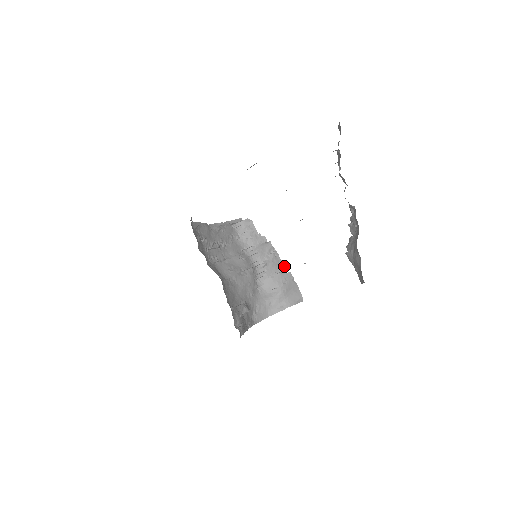
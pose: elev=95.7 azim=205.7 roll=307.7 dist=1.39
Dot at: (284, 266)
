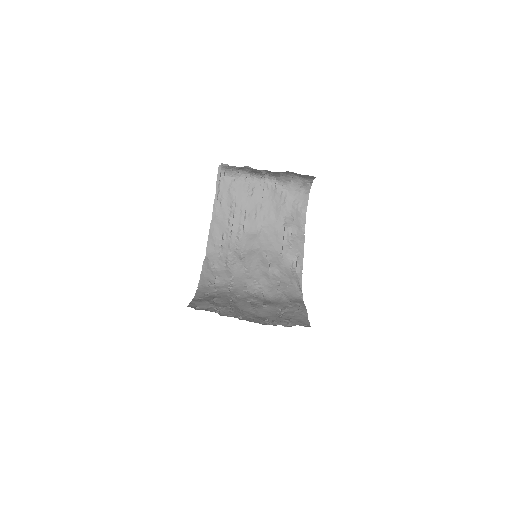
Dot at: (279, 172)
